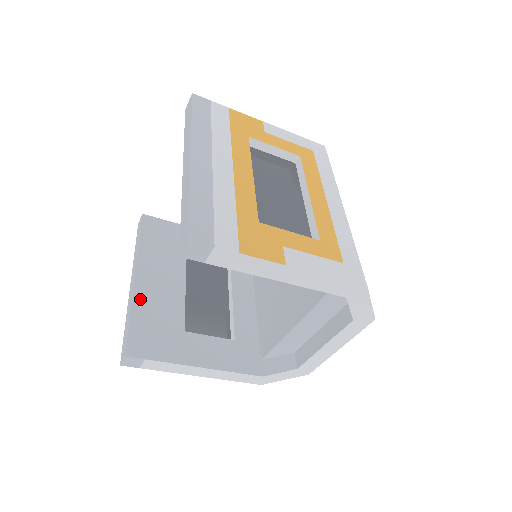
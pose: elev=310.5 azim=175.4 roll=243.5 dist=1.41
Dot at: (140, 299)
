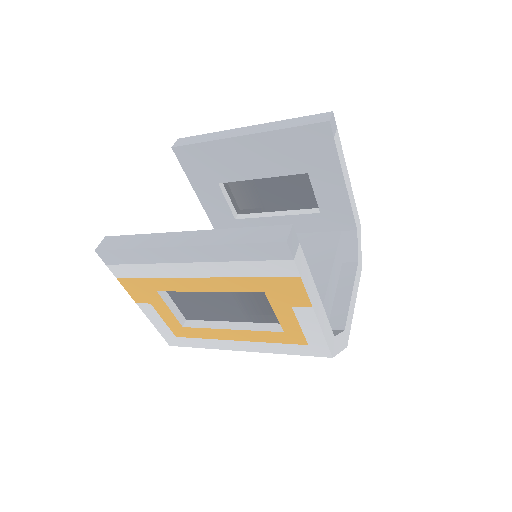
Dot at: occluded
